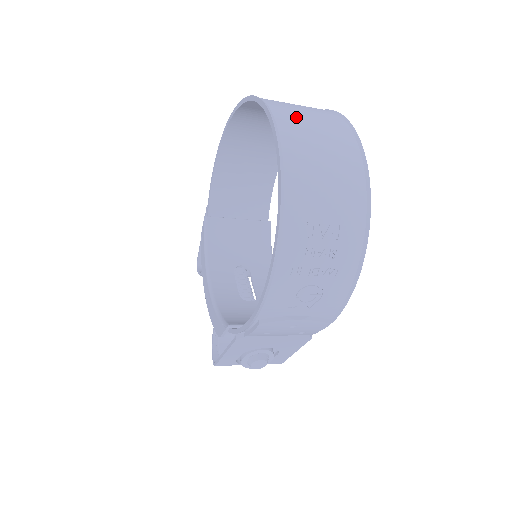
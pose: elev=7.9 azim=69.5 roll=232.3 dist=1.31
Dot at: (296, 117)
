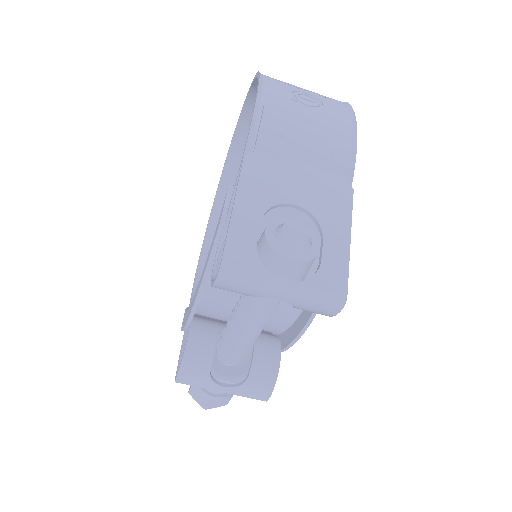
Dot at: occluded
